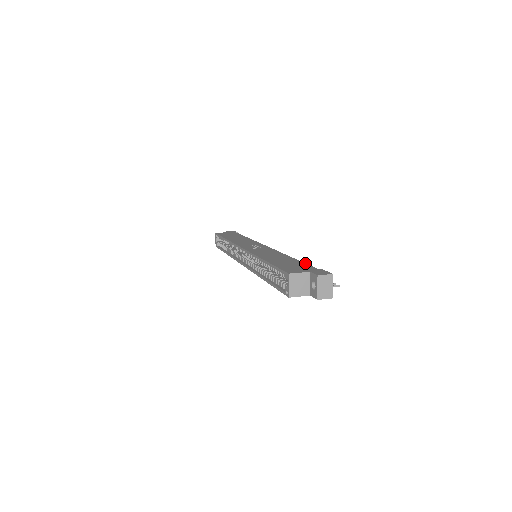
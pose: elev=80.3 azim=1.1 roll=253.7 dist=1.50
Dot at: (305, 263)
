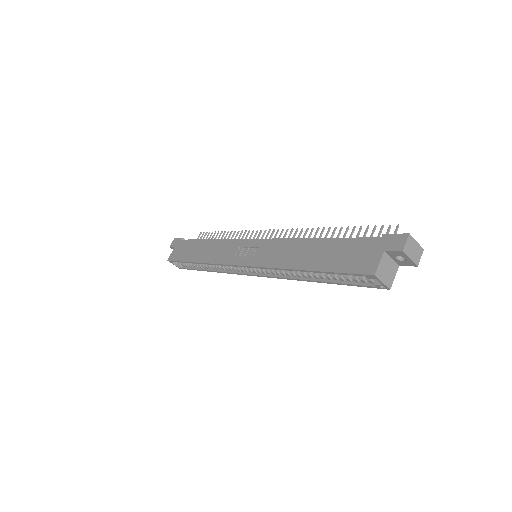
Dot at: (348, 238)
